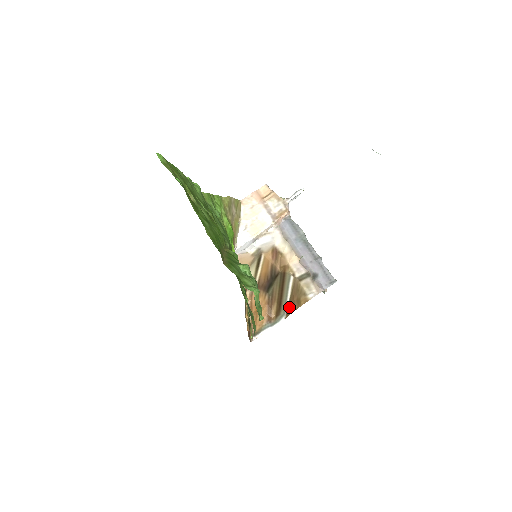
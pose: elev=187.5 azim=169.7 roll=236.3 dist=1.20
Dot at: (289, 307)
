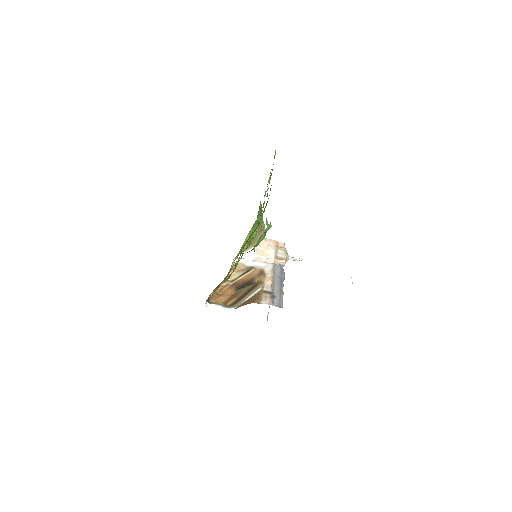
Dot at: (244, 303)
